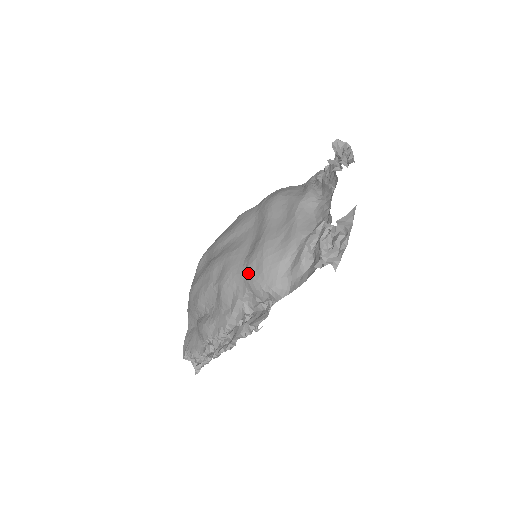
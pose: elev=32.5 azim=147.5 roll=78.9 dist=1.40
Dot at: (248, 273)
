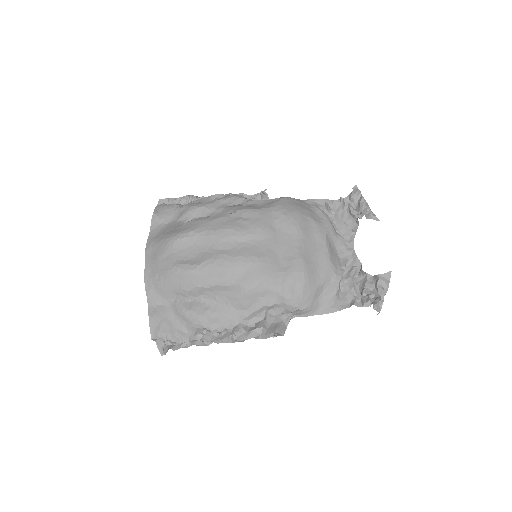
Dot at: (286, 289)
